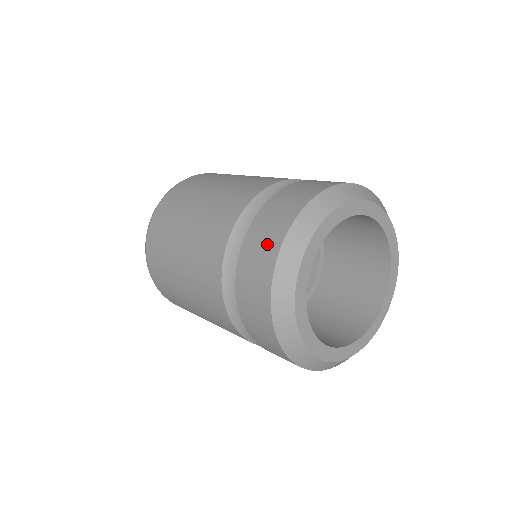
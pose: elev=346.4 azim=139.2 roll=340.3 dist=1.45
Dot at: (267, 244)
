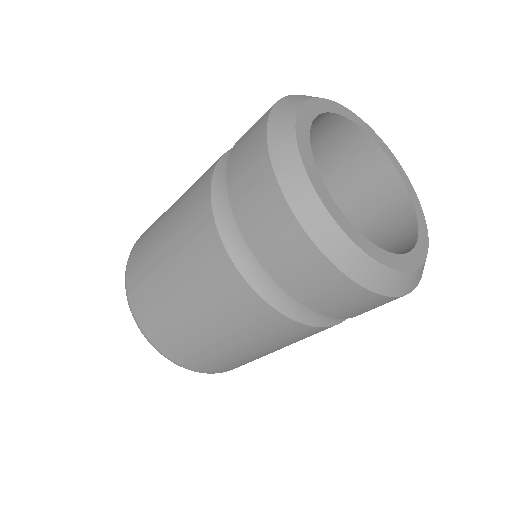
Dot at: occluded
